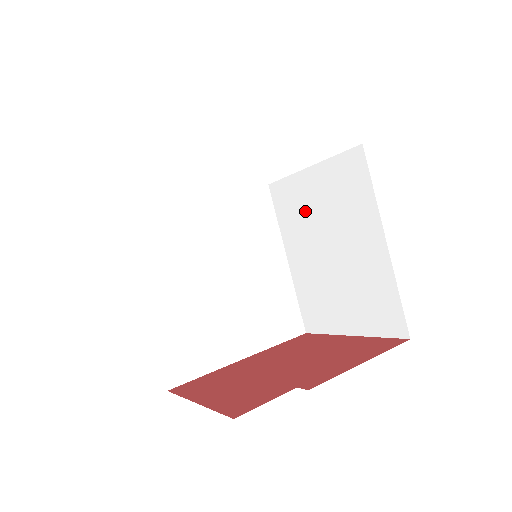
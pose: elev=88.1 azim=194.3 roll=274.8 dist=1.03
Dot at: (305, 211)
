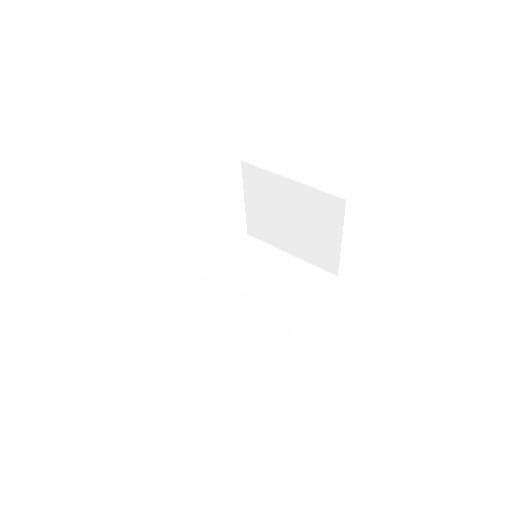
Dot at: (265, 220)
